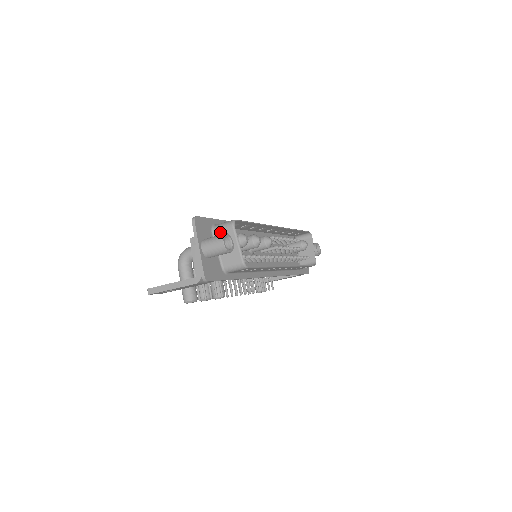
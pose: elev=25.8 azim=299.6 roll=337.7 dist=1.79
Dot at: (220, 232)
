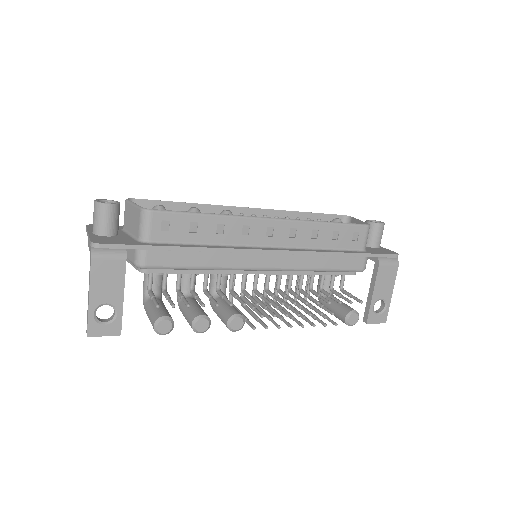
Dot at: (124, 220)
